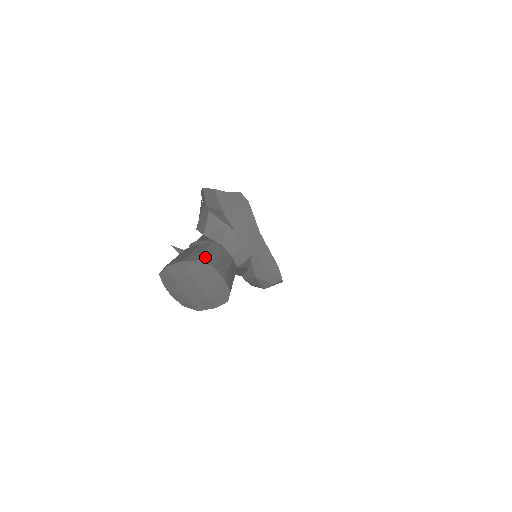
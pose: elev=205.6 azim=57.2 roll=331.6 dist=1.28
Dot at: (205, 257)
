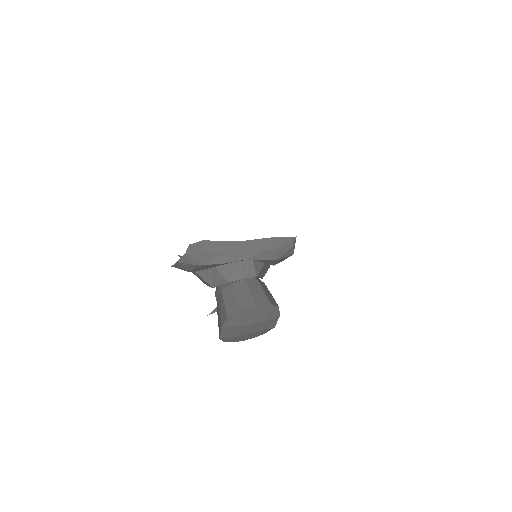
Dot at: (228, 309)
